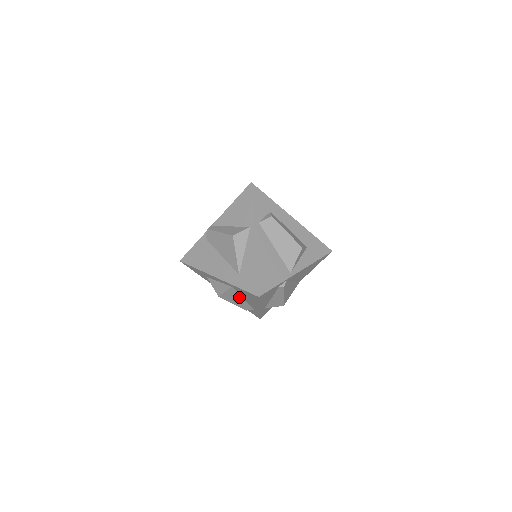
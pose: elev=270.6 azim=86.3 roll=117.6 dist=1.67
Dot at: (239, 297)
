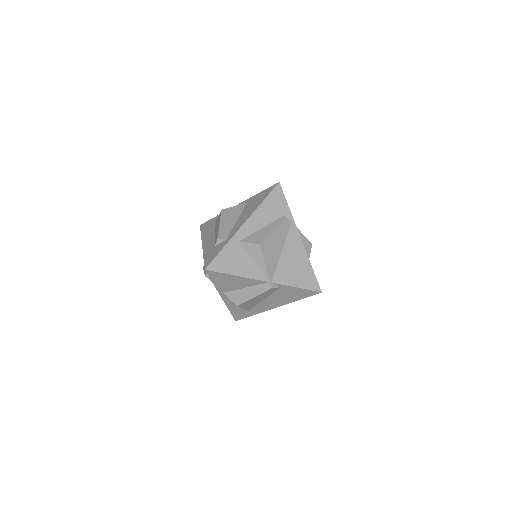
Dot at: (236, 217)
